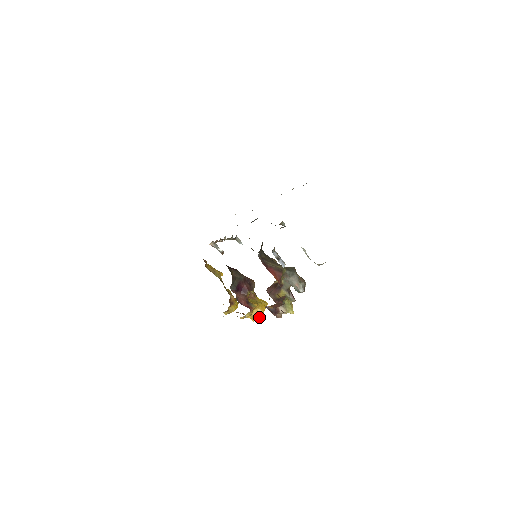
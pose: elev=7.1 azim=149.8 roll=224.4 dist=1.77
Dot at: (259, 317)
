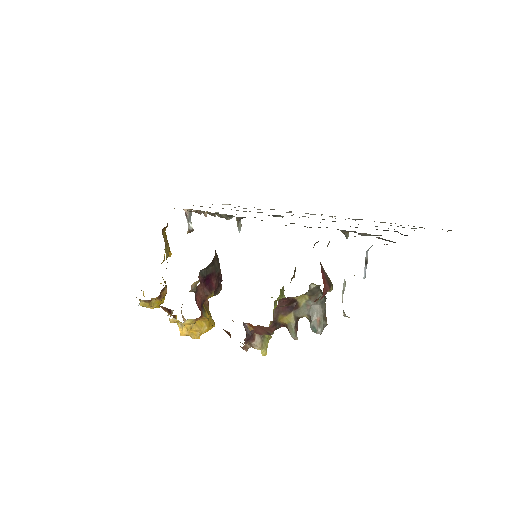
Dot at: (195, 334)
